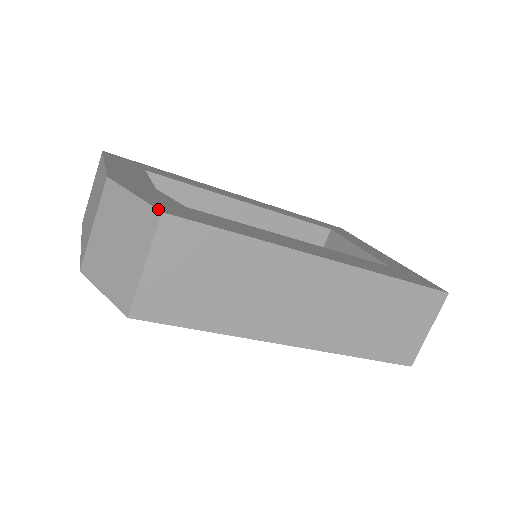
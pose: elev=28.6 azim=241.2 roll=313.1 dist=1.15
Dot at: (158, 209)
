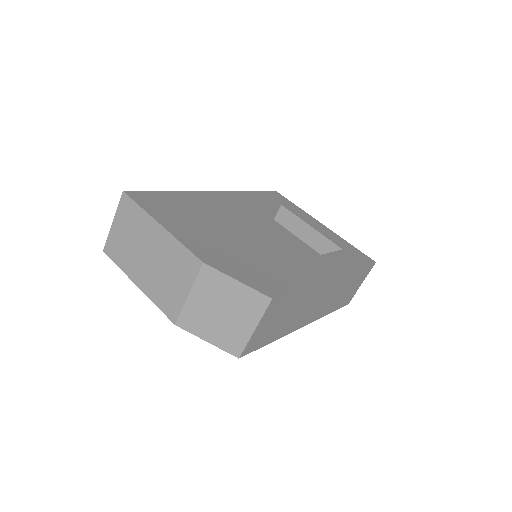
Dot at: (268, 296)
